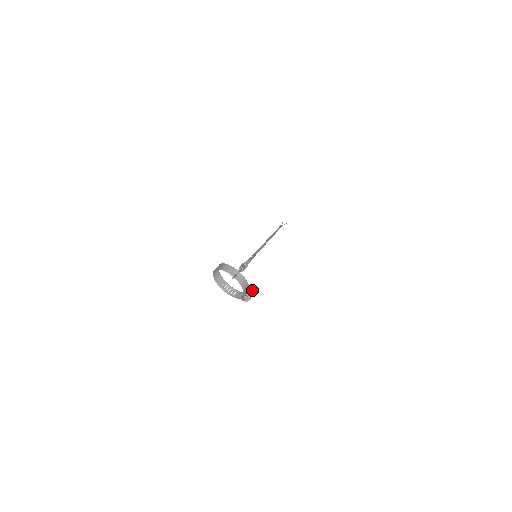
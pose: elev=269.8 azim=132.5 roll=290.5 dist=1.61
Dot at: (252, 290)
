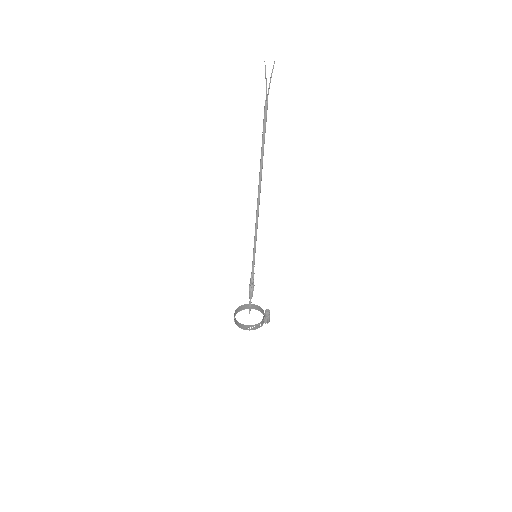
Dot at: (267, 314)
